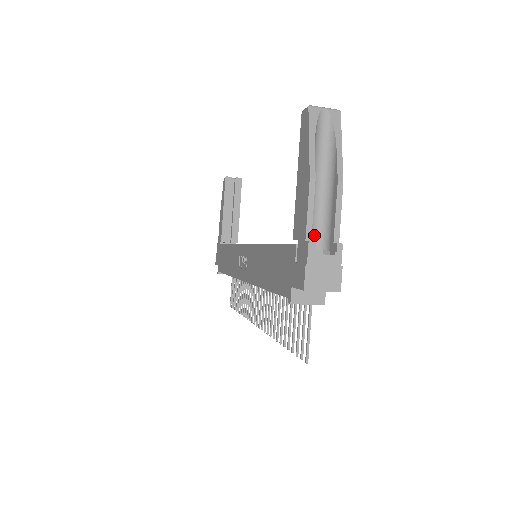
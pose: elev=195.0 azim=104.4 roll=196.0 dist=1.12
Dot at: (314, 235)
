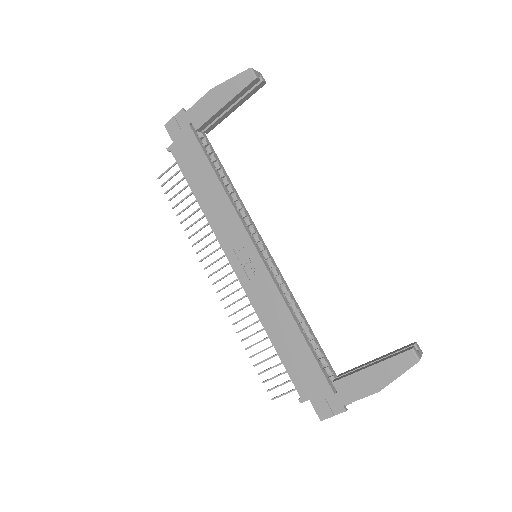
Dot at: occluded
